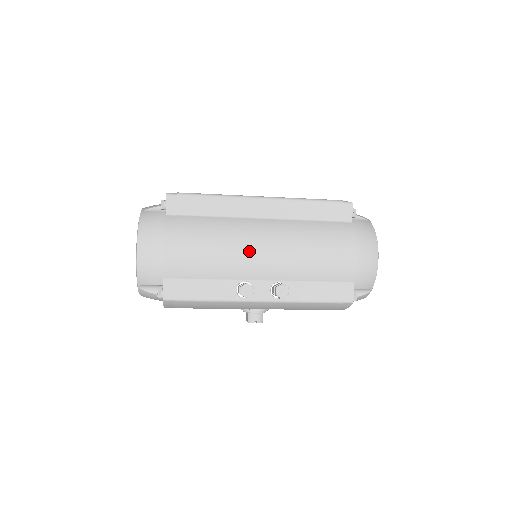
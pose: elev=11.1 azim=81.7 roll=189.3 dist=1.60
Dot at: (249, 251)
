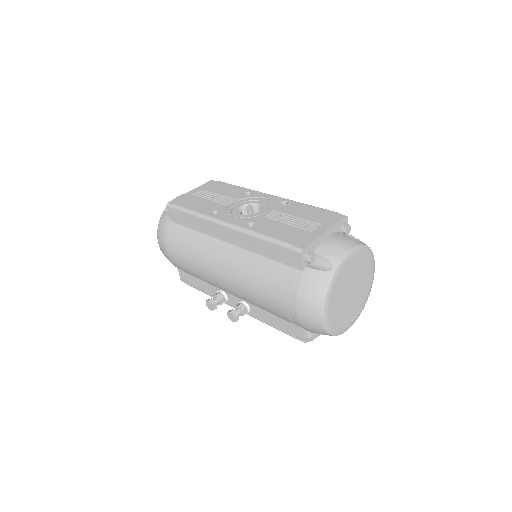
Dot at: (214, 273)
